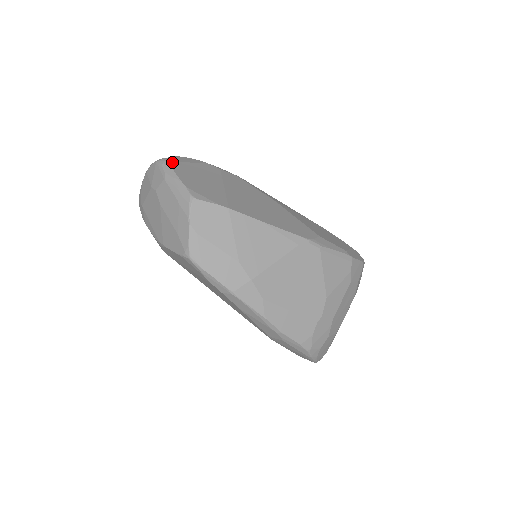
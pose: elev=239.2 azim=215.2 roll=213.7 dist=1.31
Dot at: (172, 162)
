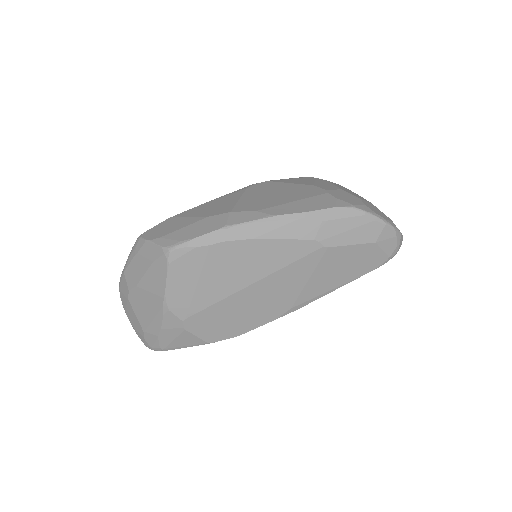
Dot at: occluded
